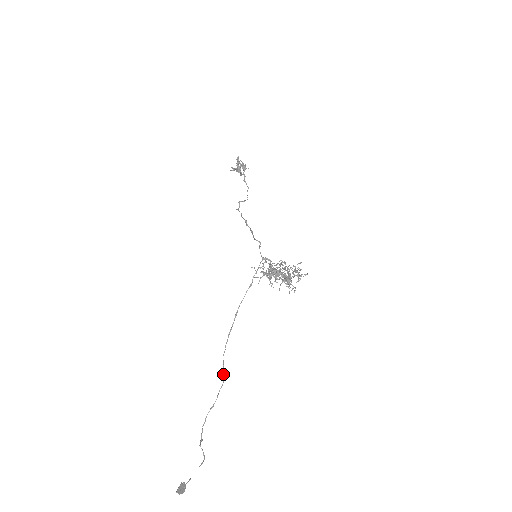
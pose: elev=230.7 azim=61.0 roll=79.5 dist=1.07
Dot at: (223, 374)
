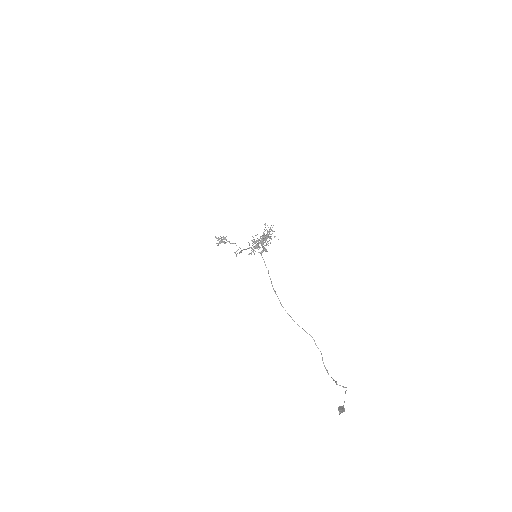
Dot at: (307, 333)
